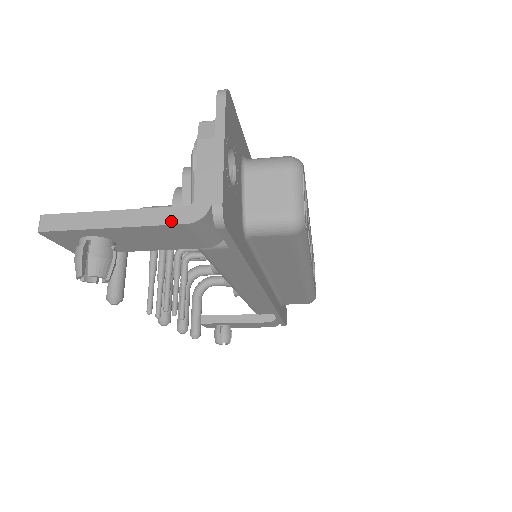
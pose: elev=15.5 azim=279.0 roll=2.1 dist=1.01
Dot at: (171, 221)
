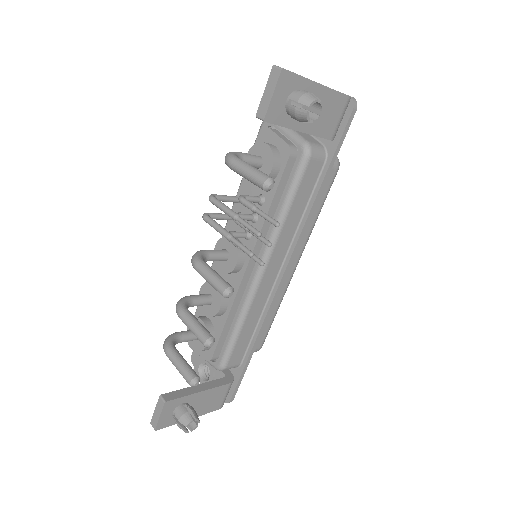
Dot at: (341, 93)
